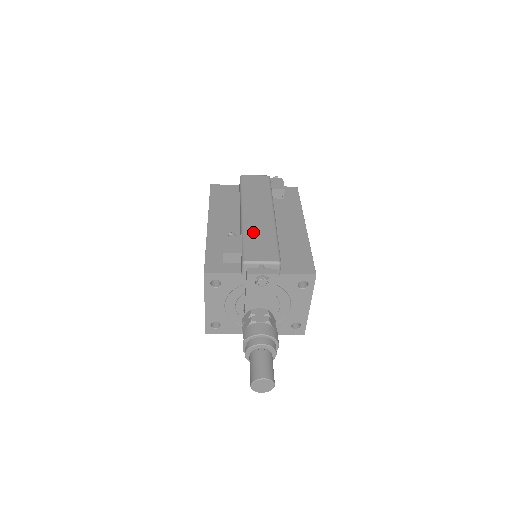
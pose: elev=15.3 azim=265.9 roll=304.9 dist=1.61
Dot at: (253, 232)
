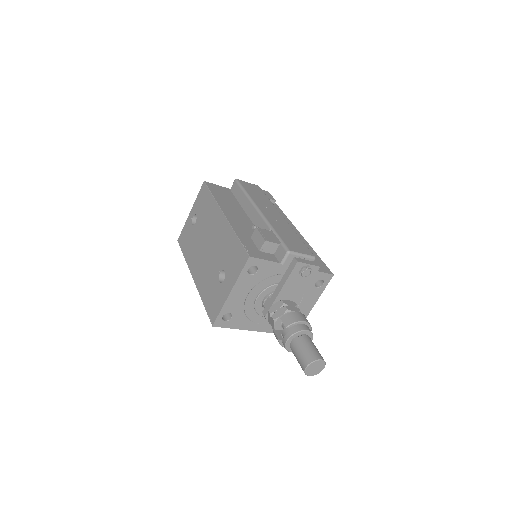
Dot at: (280, 228)
